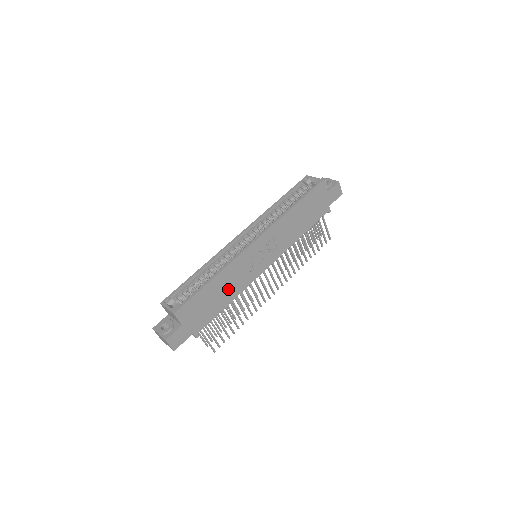
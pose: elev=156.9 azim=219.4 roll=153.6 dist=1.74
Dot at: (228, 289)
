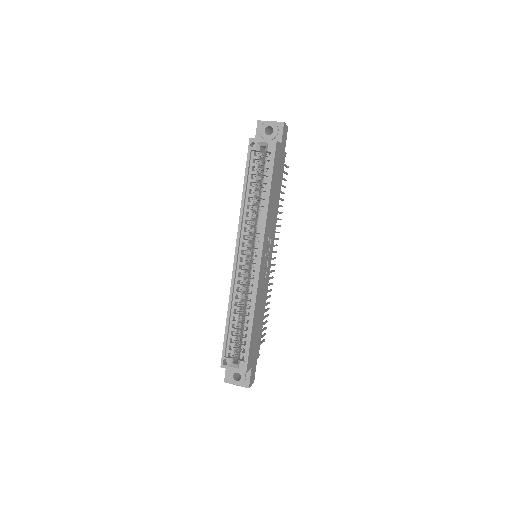
Dot at: (261, 309)
